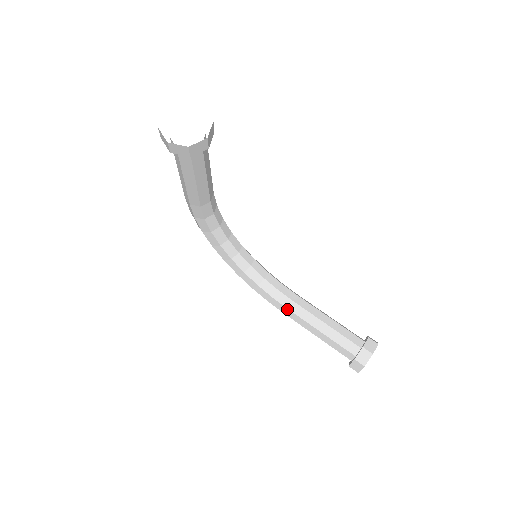
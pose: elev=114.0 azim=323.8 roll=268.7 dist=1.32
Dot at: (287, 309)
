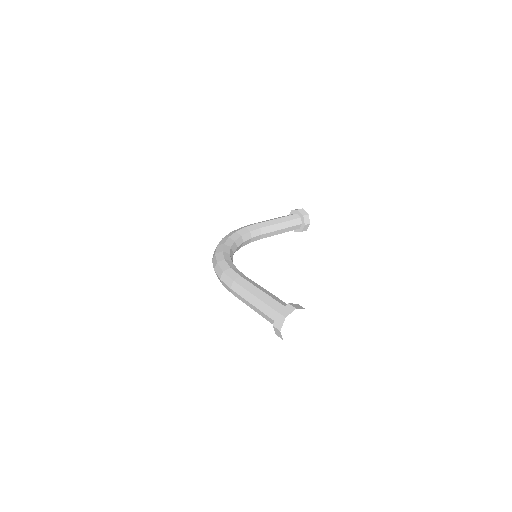
Dot at: occluded
